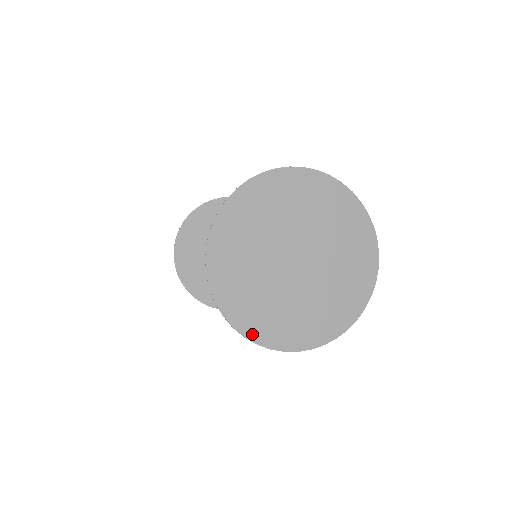
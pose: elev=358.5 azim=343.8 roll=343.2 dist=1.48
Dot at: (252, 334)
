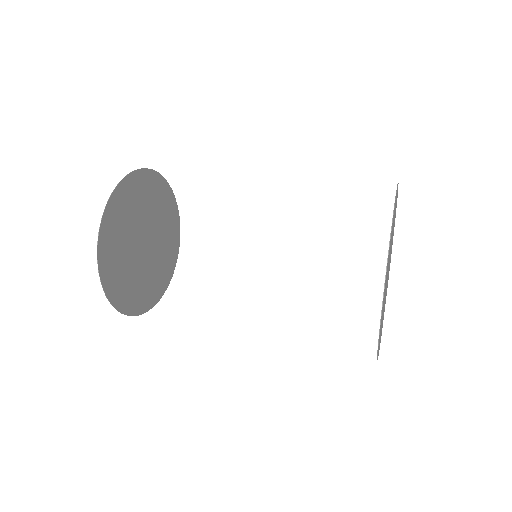
Dot at: (378, 353)
